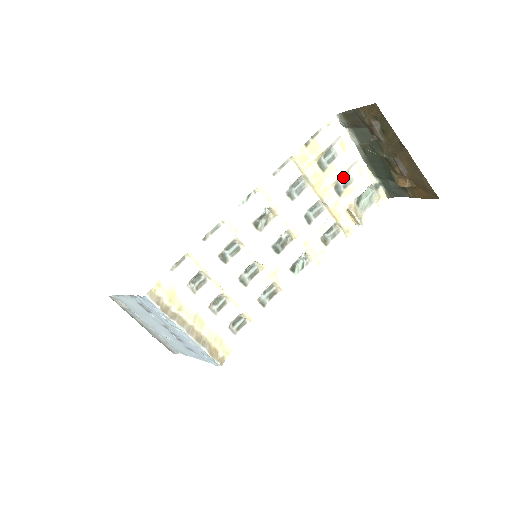
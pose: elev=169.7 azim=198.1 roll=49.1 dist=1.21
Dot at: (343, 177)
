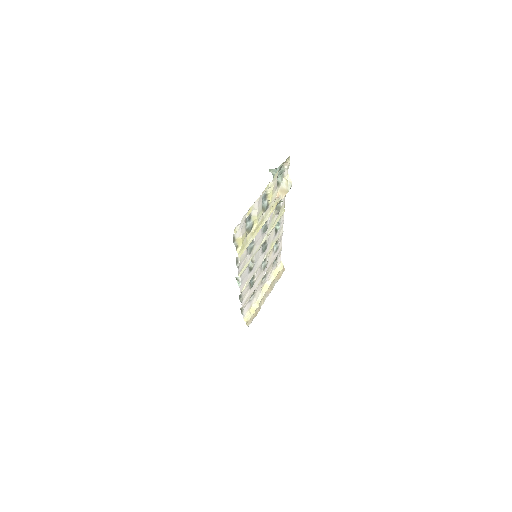
Dot at: occluded
